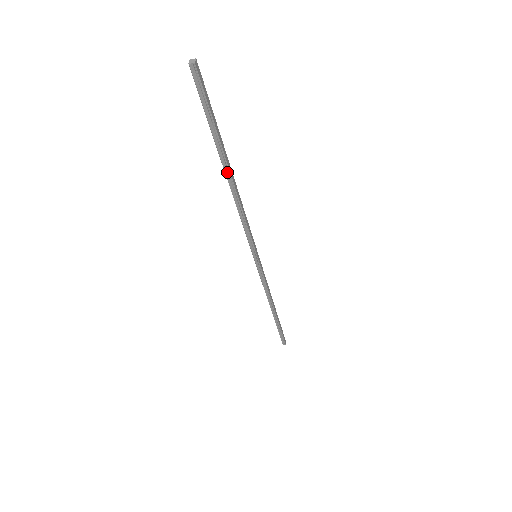
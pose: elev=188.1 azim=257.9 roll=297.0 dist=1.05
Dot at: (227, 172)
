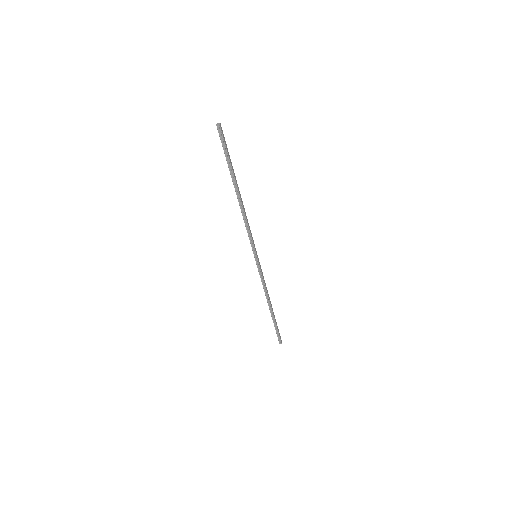
Dot at: (236, 191)
